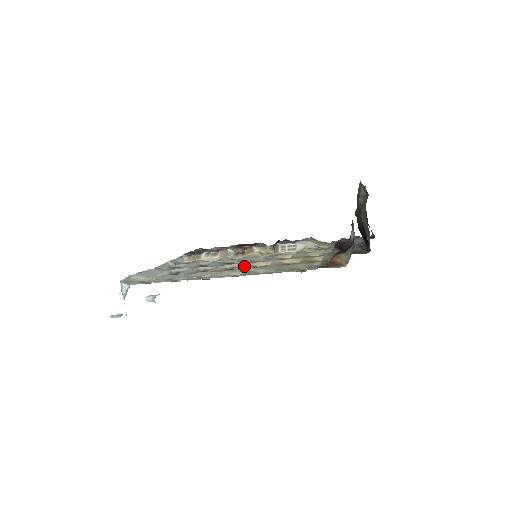
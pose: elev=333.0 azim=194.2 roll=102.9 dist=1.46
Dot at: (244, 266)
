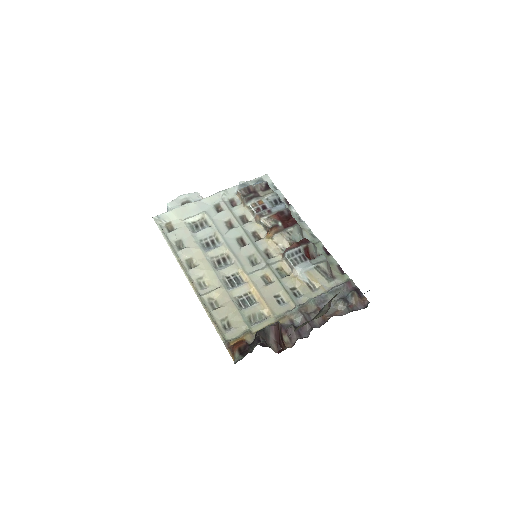
Dot at: (228, 269)
